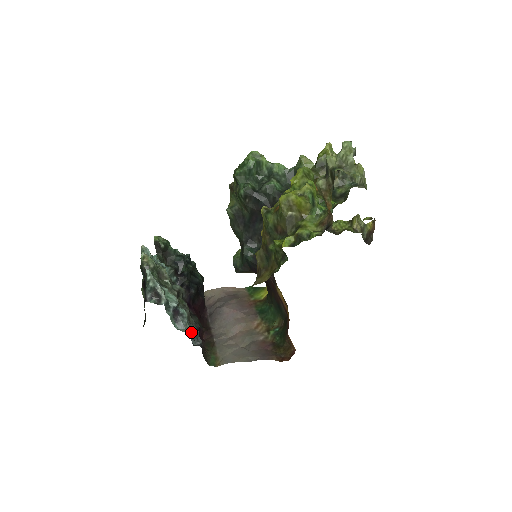
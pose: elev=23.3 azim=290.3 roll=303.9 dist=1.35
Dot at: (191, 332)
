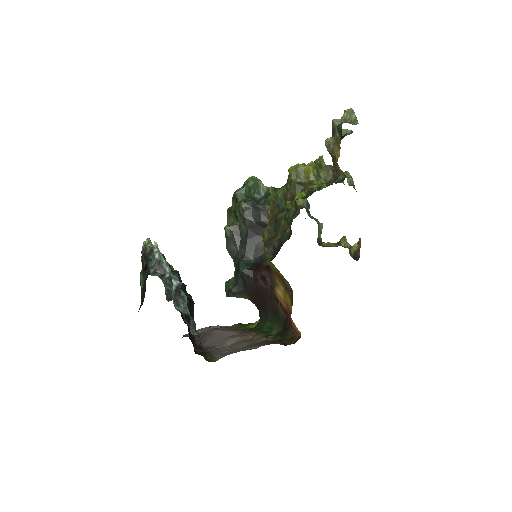
Dot at: (190, 319)
